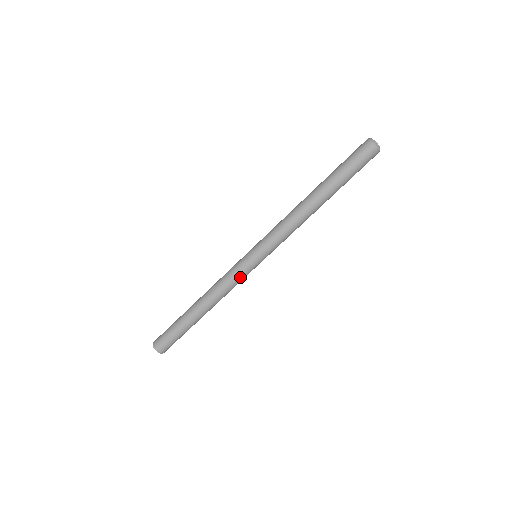
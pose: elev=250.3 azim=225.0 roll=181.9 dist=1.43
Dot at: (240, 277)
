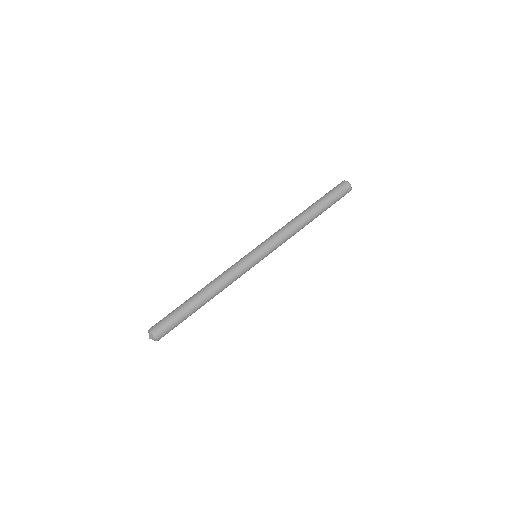
Dot at: (241, 268)
